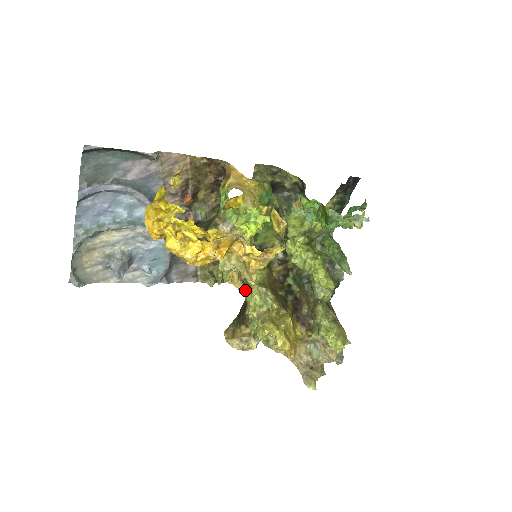
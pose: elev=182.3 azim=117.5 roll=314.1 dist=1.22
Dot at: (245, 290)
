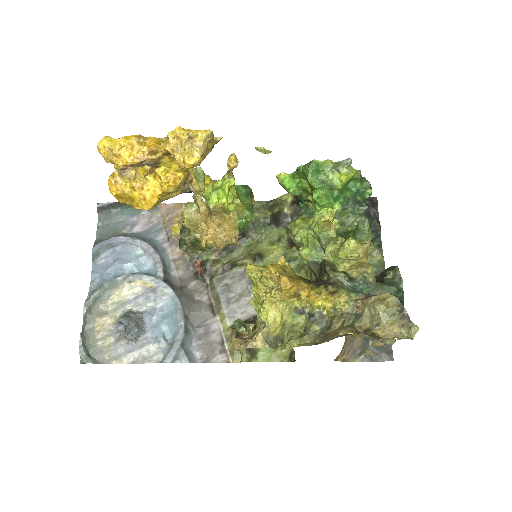
Dot at: occluded
